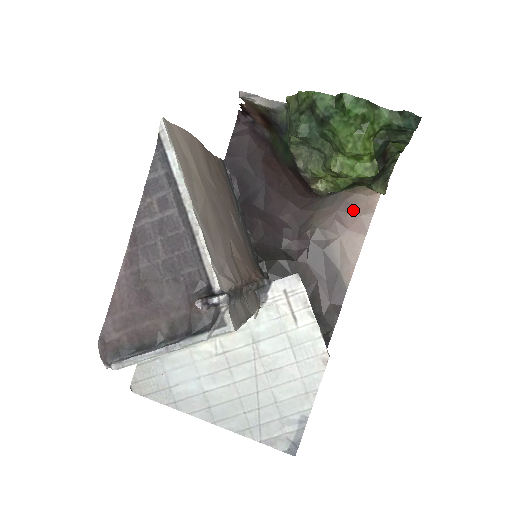
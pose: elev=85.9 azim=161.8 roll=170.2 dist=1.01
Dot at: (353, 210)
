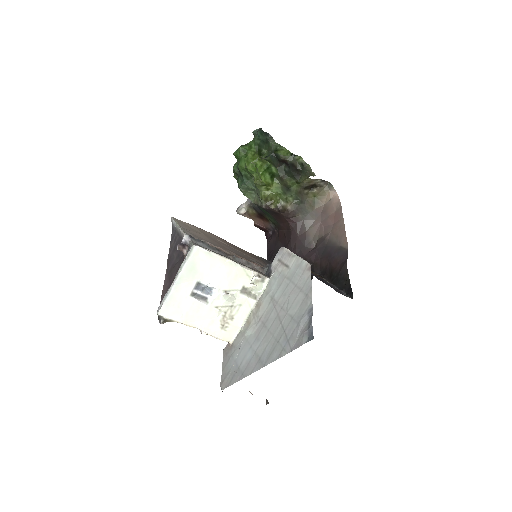
Dot at: (329, 213)
